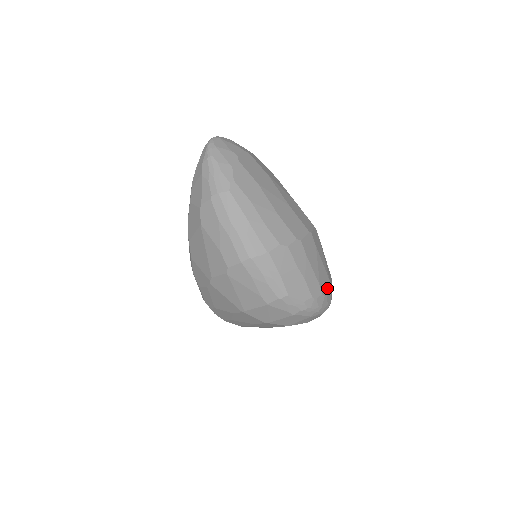
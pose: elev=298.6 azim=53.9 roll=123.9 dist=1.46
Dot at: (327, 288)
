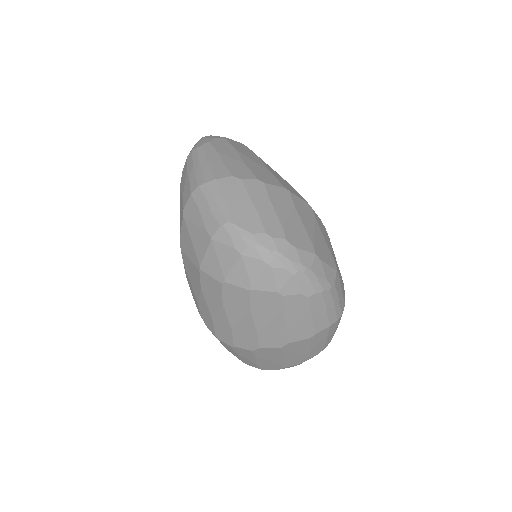
Dot at: (302, 245)
